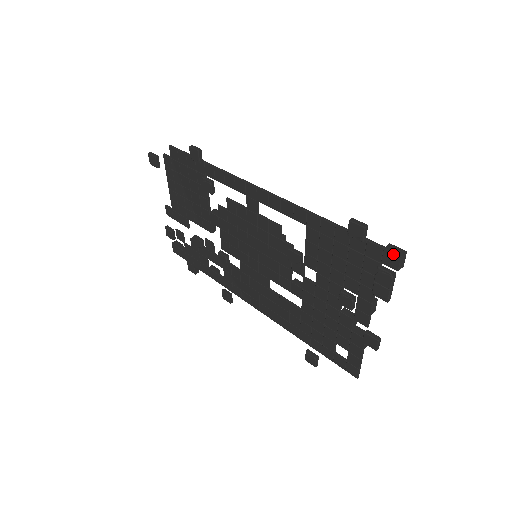
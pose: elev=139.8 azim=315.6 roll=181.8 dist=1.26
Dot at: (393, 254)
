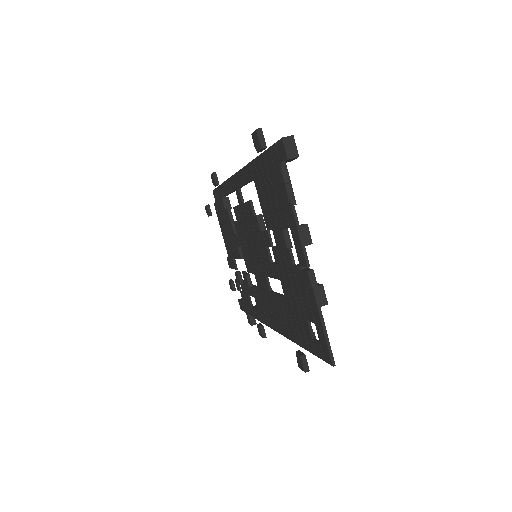
Dot at: (279, 142)
